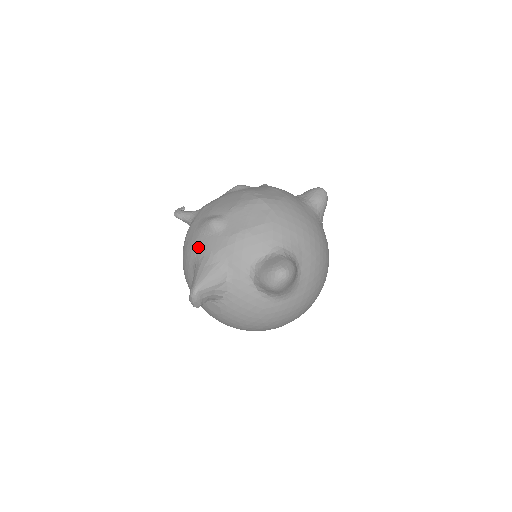
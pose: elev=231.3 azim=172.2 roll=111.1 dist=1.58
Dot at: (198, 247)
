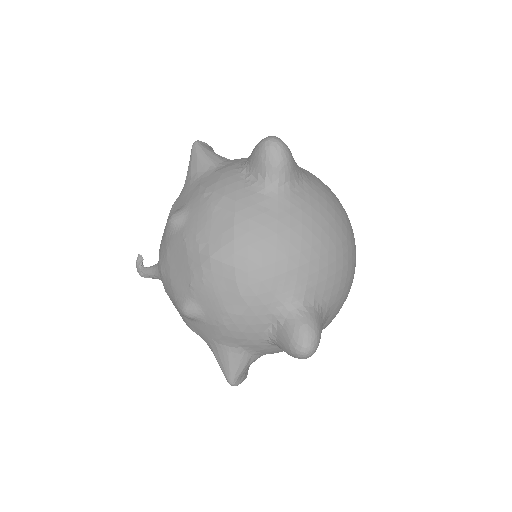
Dot at: (195, 332)
